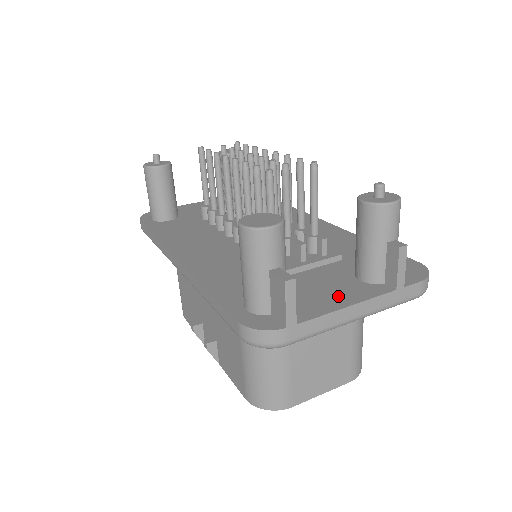
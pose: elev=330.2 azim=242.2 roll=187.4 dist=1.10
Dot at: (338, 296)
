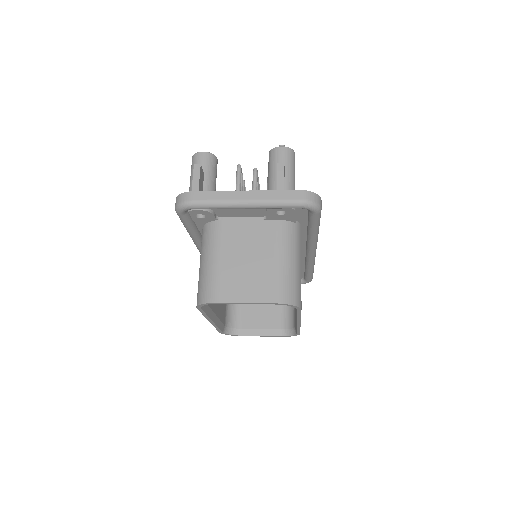
Dot at: occluded
